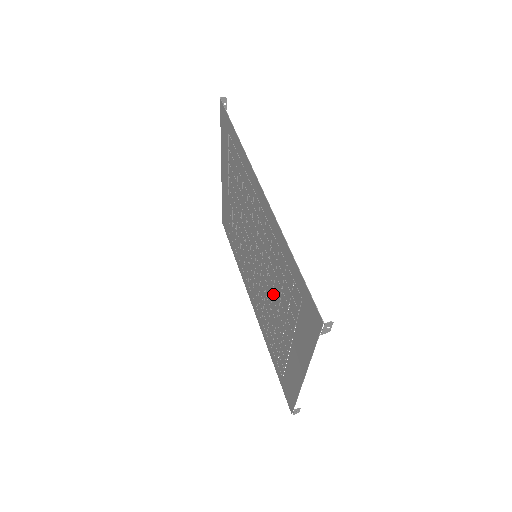
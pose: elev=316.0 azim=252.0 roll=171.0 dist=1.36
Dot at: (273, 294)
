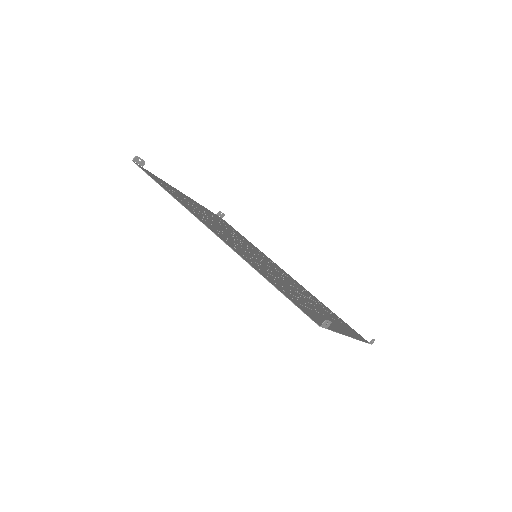
Dot at: occluded
